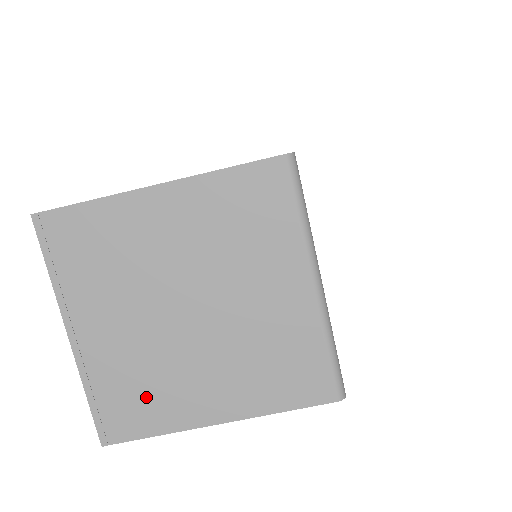
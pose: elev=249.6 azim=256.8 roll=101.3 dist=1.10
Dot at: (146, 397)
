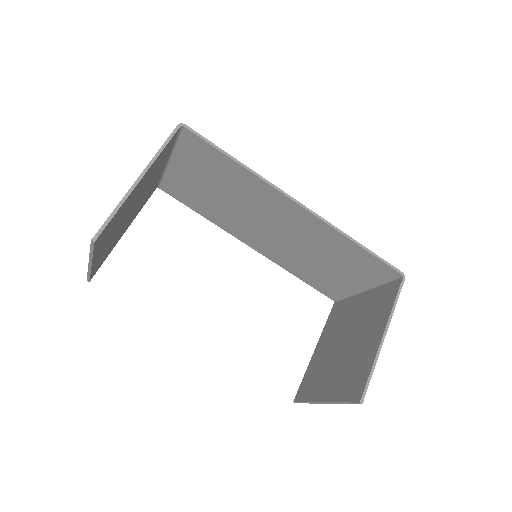
Dot at: occluded
